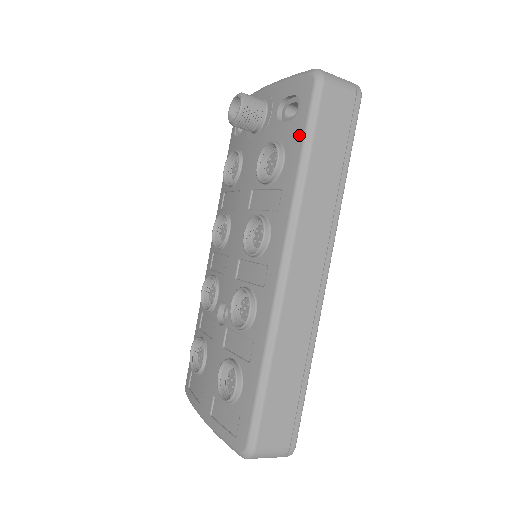
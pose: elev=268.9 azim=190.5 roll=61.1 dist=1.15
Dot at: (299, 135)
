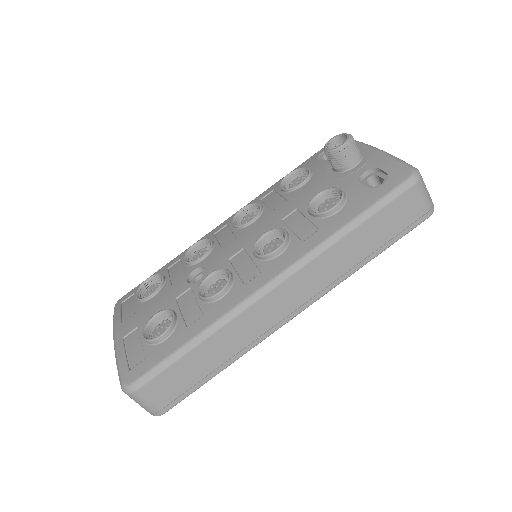
Dot at: (365, 204)
